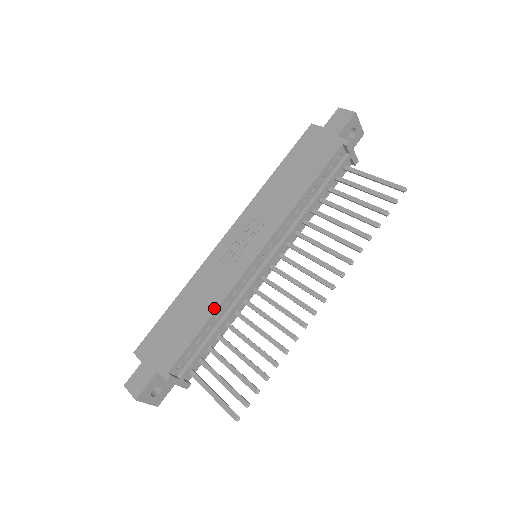
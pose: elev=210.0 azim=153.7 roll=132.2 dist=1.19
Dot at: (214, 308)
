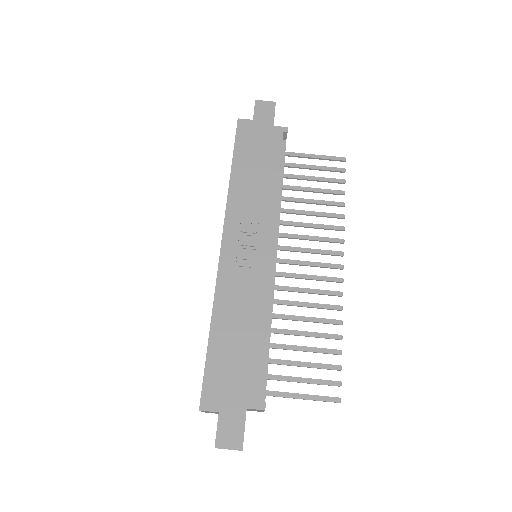
Dot at: (264, 317)
